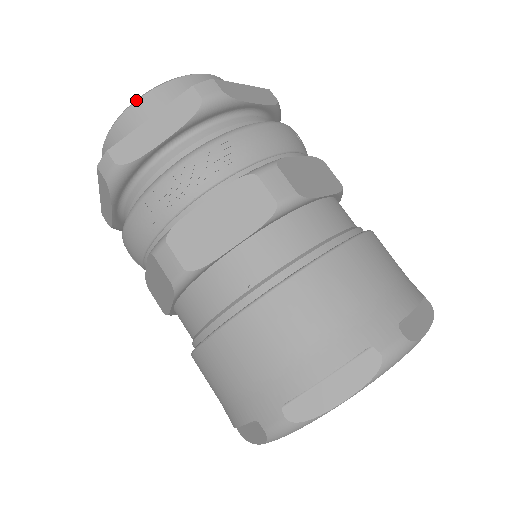
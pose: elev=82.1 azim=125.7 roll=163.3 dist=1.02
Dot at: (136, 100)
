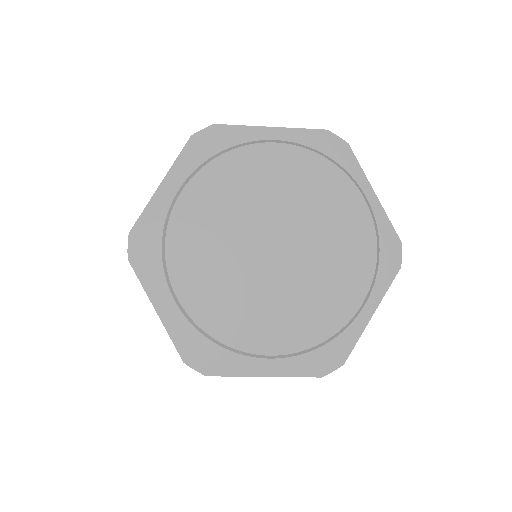
Dot at: occluded
